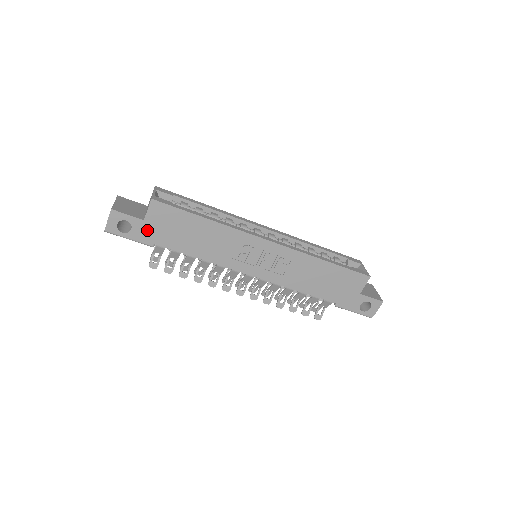
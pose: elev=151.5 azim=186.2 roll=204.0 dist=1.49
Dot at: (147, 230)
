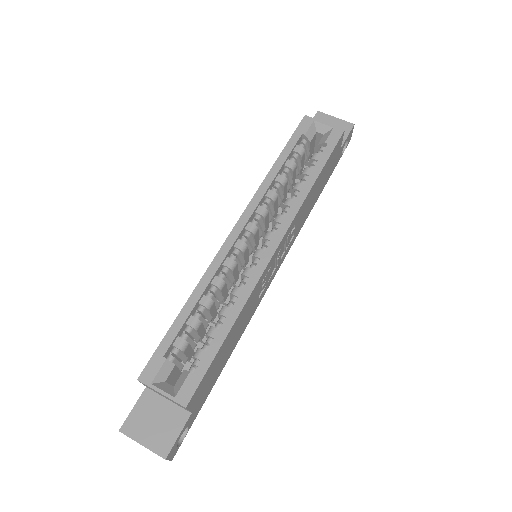
Dot at: (198, 407)
